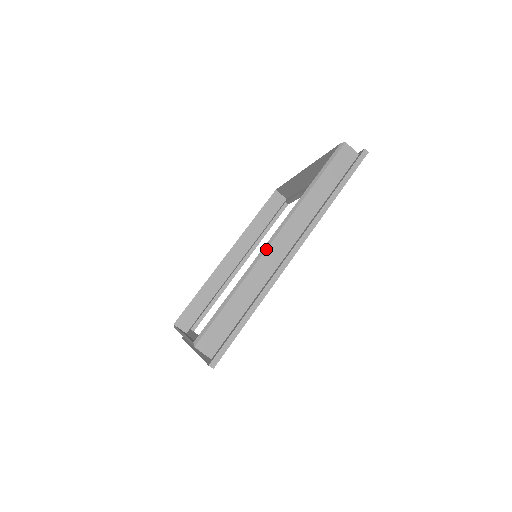
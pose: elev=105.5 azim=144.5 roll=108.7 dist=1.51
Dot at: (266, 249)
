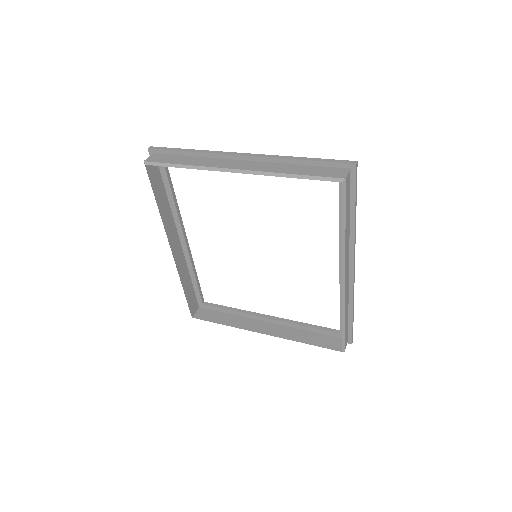
Dot at: (345, 289)
